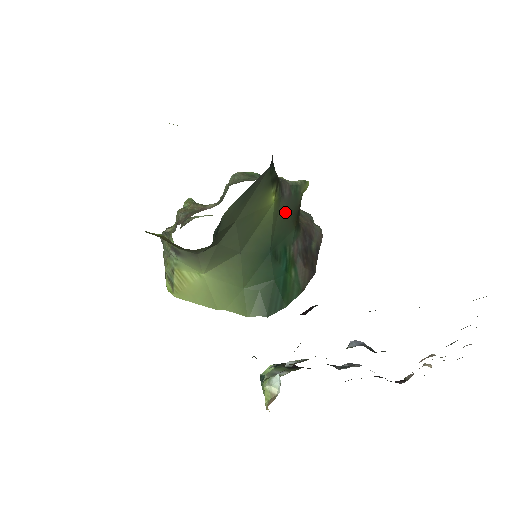
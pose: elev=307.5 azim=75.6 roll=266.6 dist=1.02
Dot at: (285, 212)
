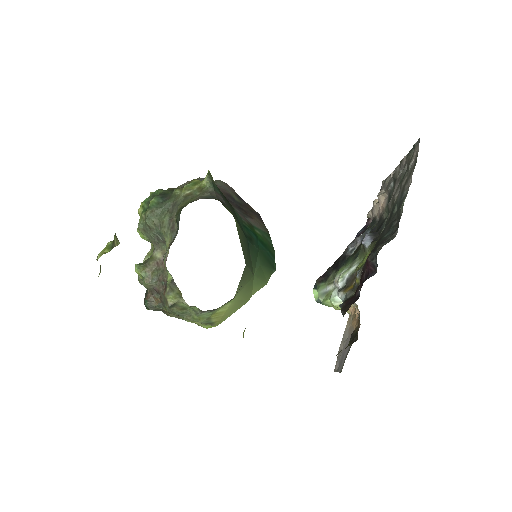
Dot at: (231, 210)
